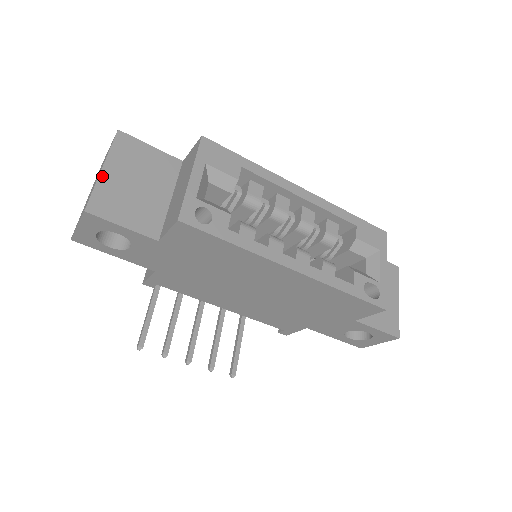
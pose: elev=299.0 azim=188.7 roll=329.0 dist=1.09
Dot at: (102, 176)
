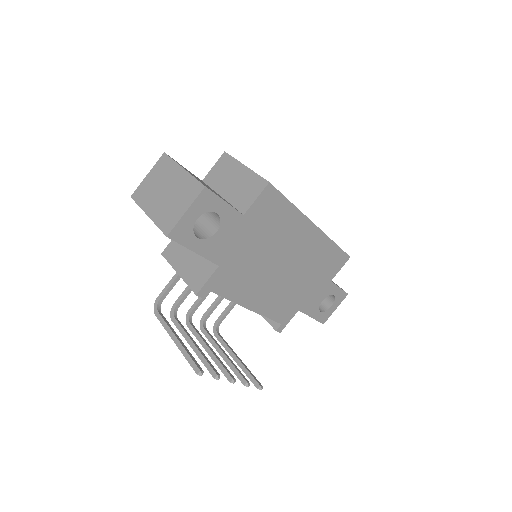
Dot at: (188, 172)
